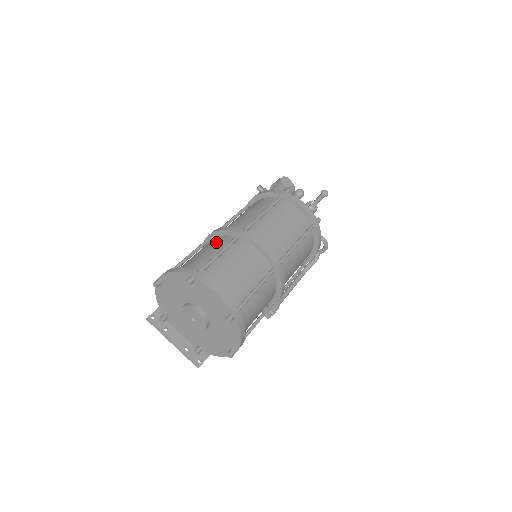
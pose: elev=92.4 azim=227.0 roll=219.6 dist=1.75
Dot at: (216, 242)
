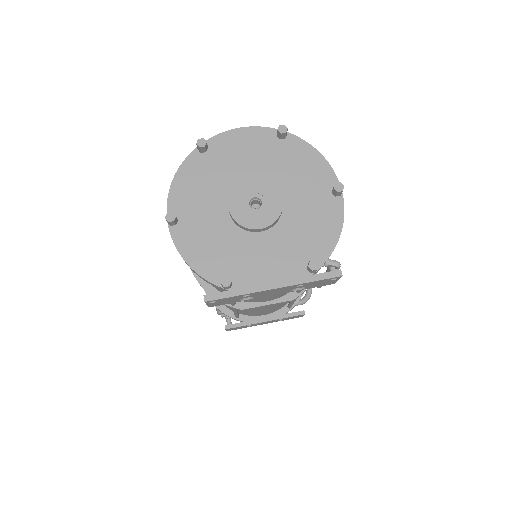
Dot at: occluded
